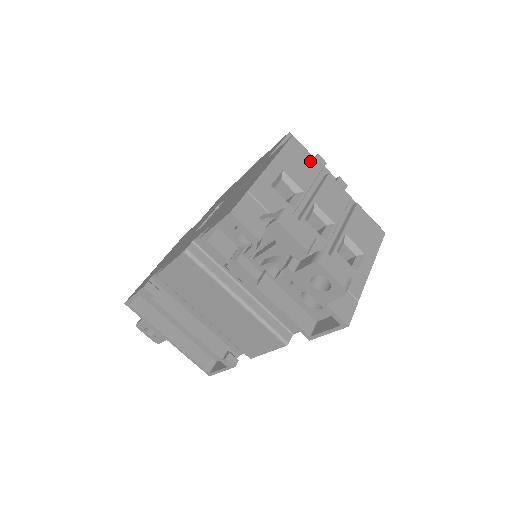
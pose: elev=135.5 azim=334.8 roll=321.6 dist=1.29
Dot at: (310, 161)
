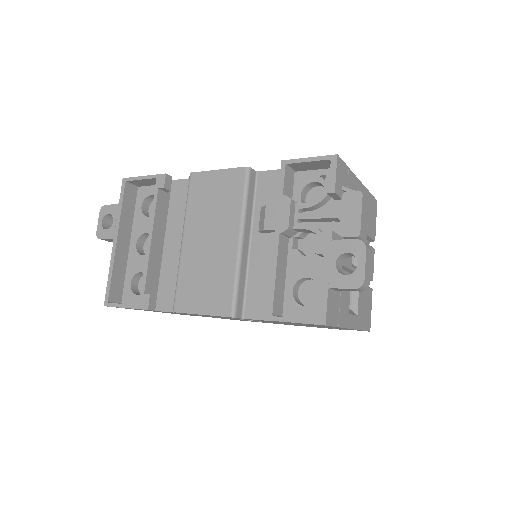
Dot at: (374, 225)
